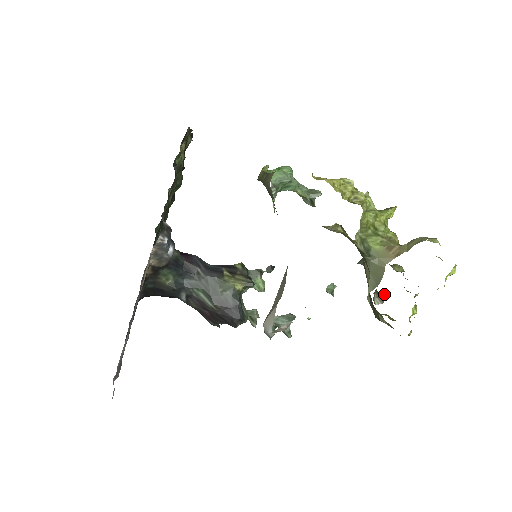
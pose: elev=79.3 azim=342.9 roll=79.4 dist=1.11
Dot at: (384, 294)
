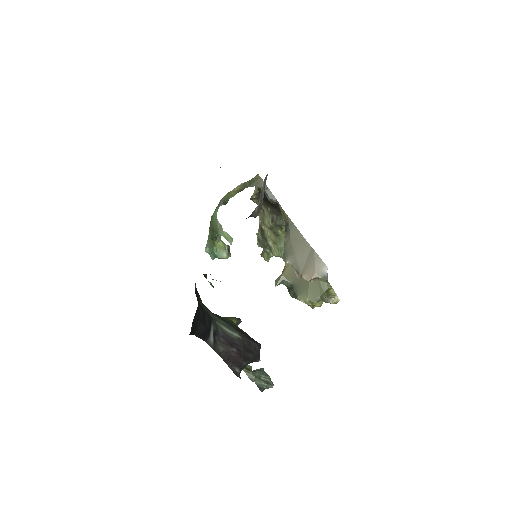
Dot at: occluded
